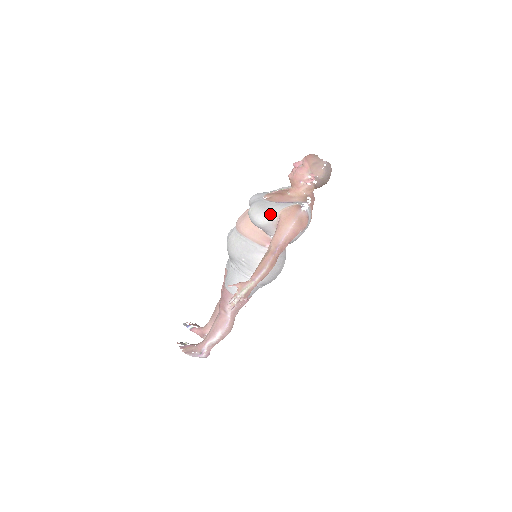
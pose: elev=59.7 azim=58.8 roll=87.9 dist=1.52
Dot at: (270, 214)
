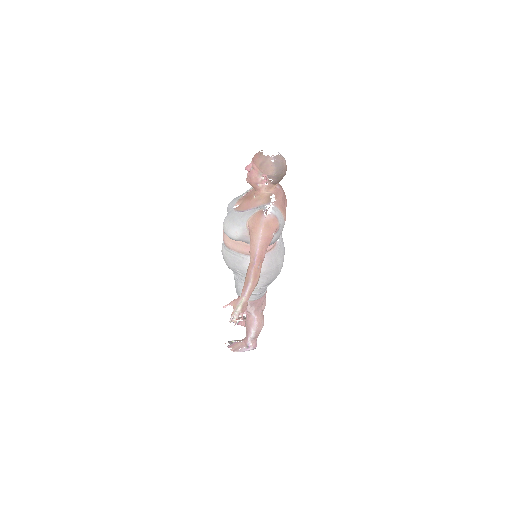
Dot at: (239, 227)
